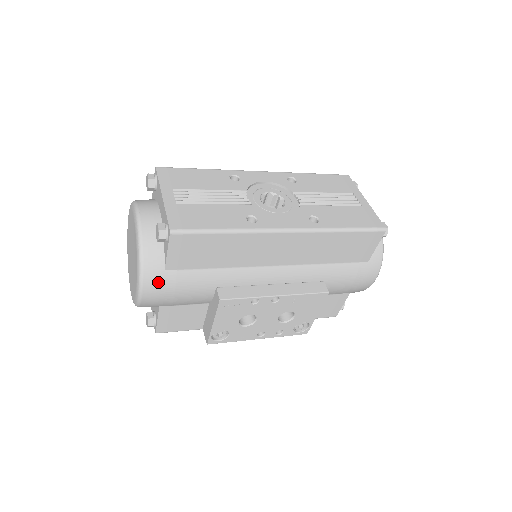
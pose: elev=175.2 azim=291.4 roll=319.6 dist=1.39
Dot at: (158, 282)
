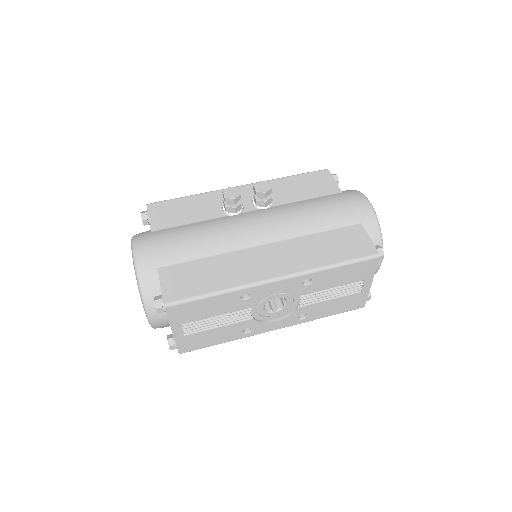
Dot at: occluded
